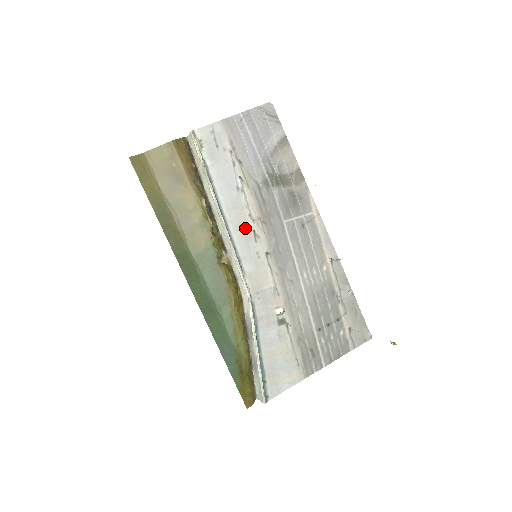
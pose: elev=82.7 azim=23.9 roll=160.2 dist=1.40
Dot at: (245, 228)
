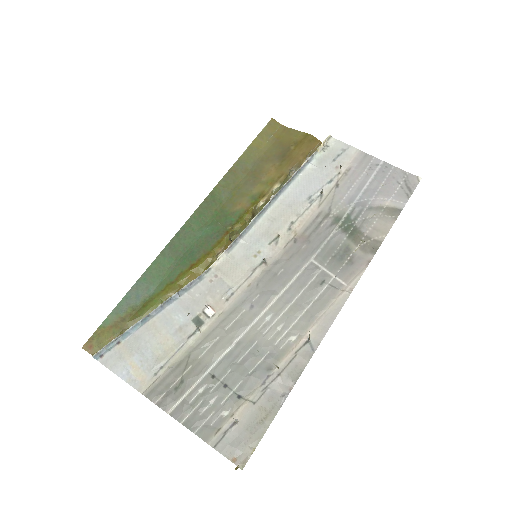
Dot at: (276, 226)
